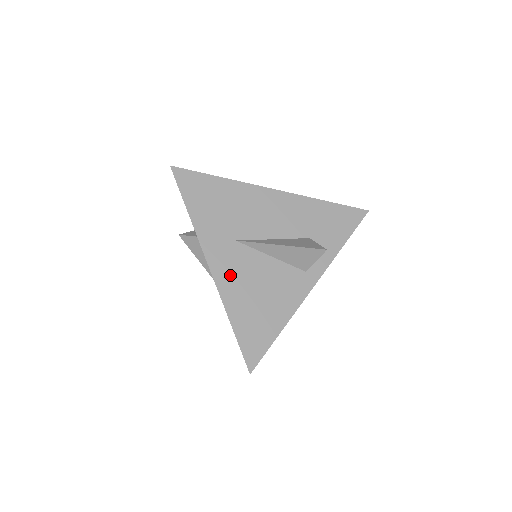
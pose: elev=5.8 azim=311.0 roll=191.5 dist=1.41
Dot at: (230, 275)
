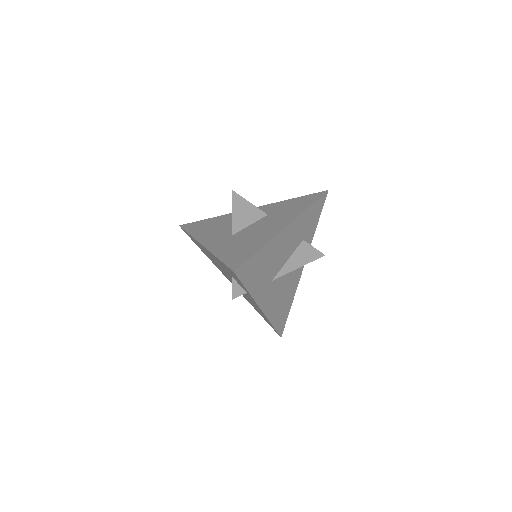
Dot at: (271, 303)
